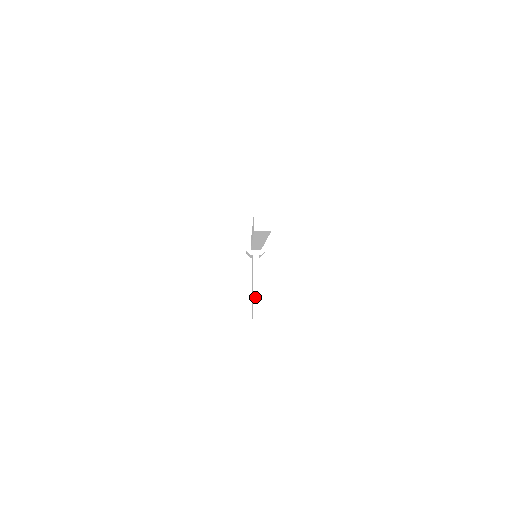
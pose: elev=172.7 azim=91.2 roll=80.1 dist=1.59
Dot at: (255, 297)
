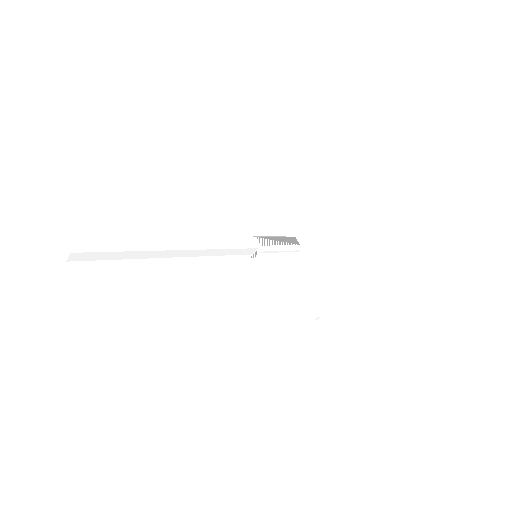
Dot at: (286, 289)
